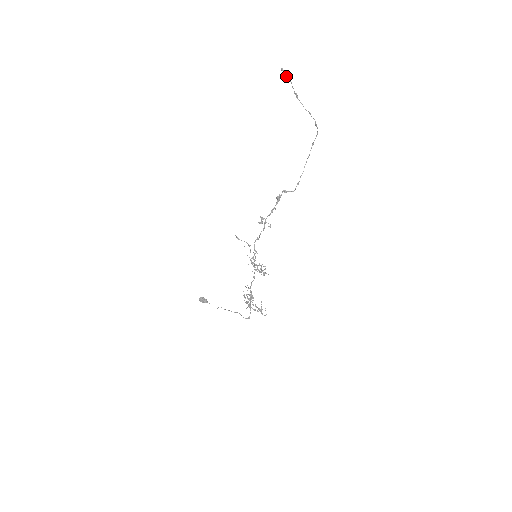
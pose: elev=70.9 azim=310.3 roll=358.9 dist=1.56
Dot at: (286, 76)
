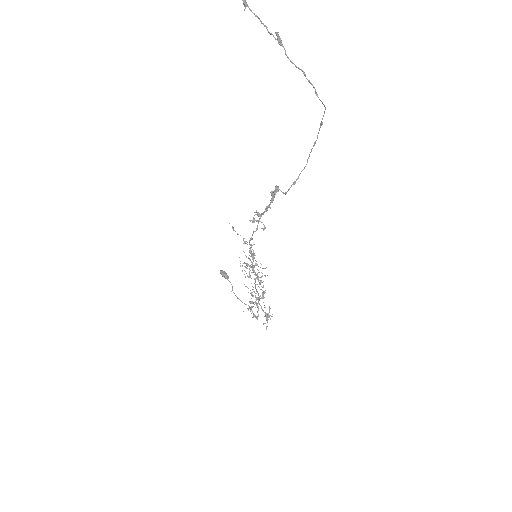
Dot at: (246, 5)
